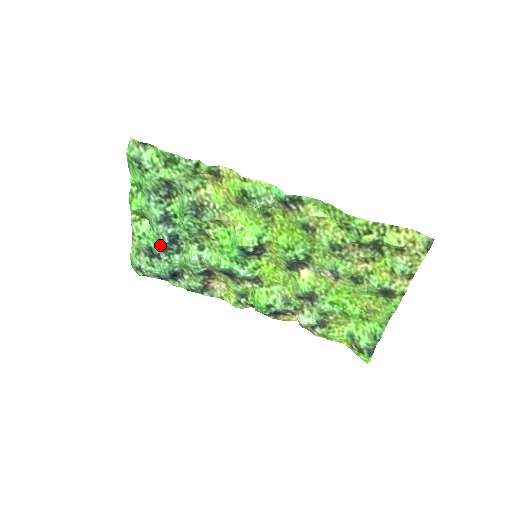
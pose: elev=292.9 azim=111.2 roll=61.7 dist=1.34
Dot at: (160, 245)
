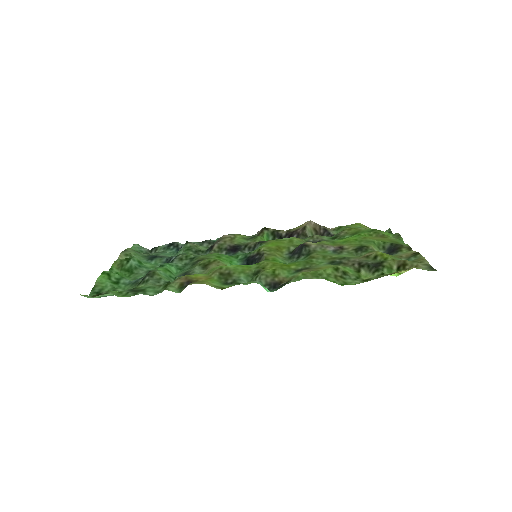
Dot at: occluded
